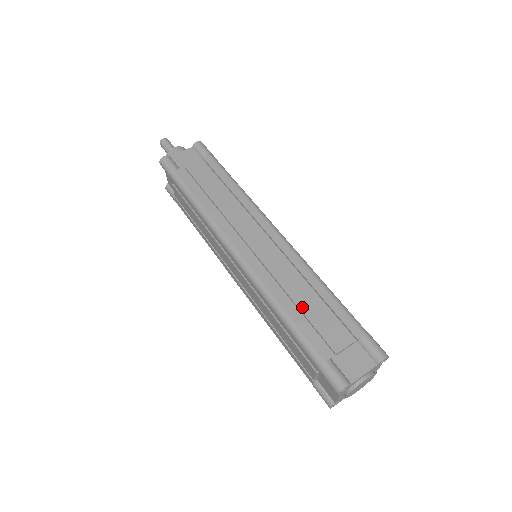
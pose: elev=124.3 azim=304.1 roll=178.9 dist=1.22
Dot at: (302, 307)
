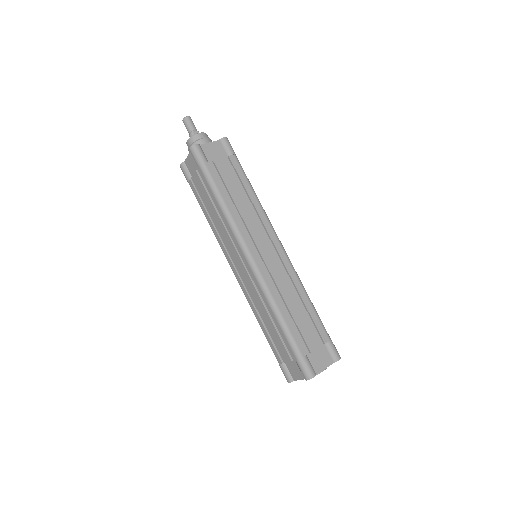
Dot at: (293, 312)
